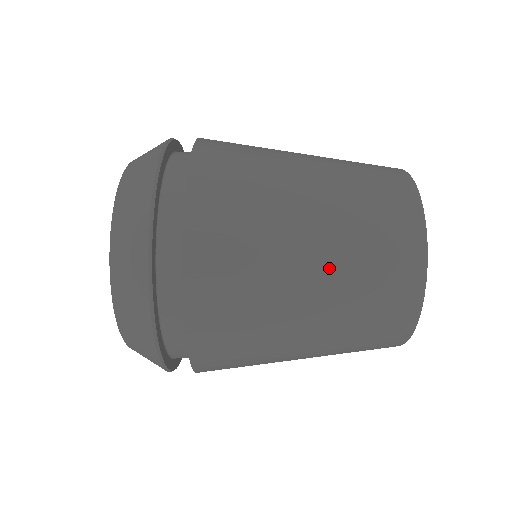
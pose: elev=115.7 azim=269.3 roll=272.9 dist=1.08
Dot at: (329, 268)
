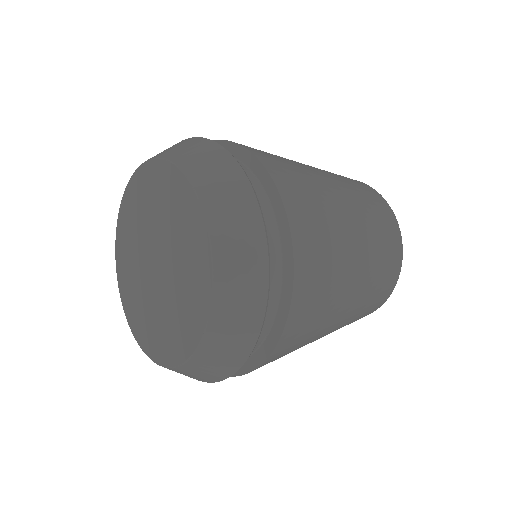
Dot at: (357, 211)
